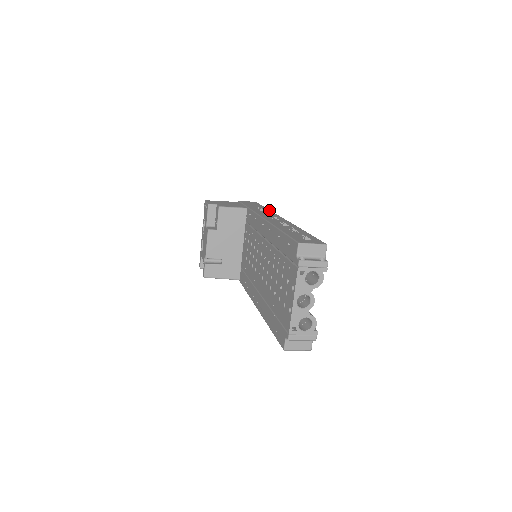
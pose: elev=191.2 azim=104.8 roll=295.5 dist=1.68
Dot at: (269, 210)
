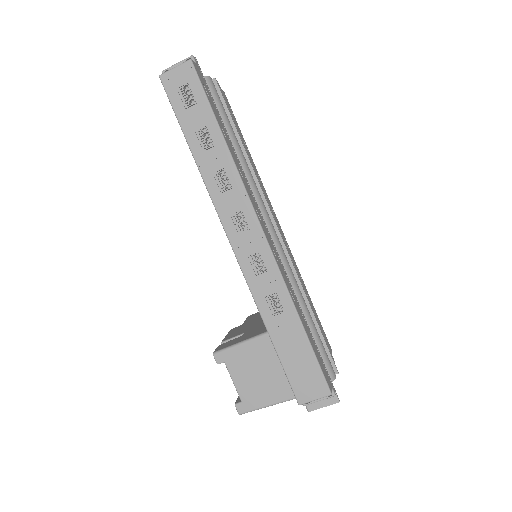
Dot at: occluded
